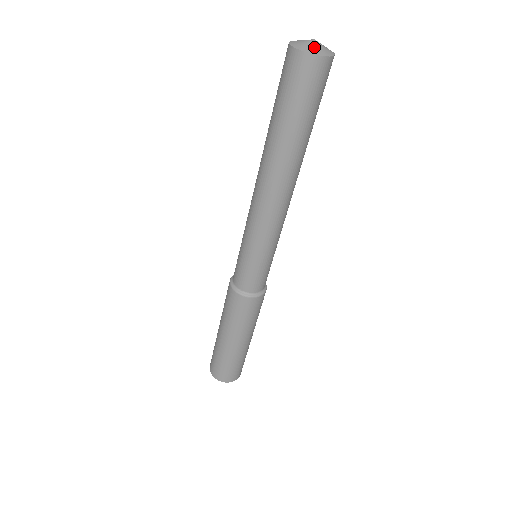
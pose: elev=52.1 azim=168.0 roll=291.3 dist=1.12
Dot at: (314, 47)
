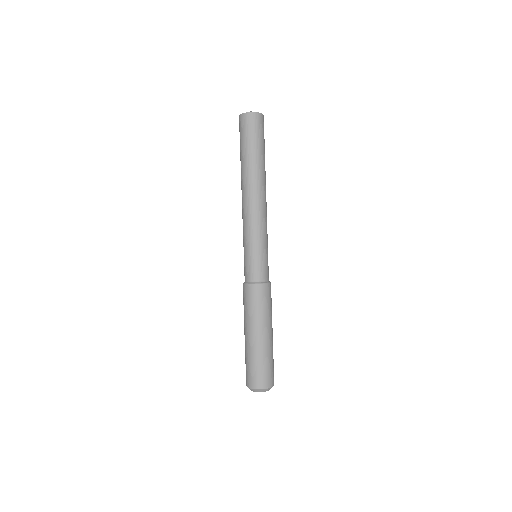
Dot at: occluded
